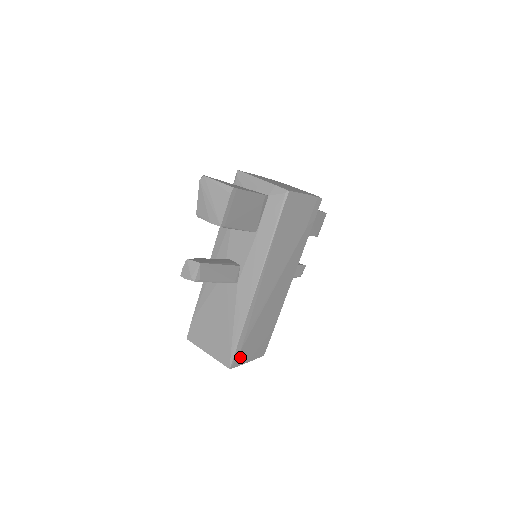
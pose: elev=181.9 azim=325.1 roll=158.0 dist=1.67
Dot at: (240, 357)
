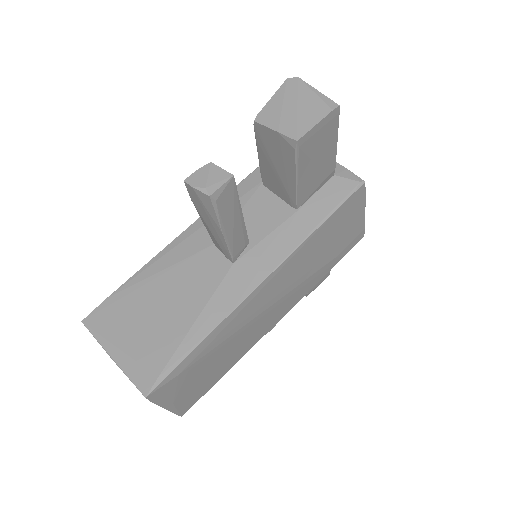
Dot at: (169, 387)
